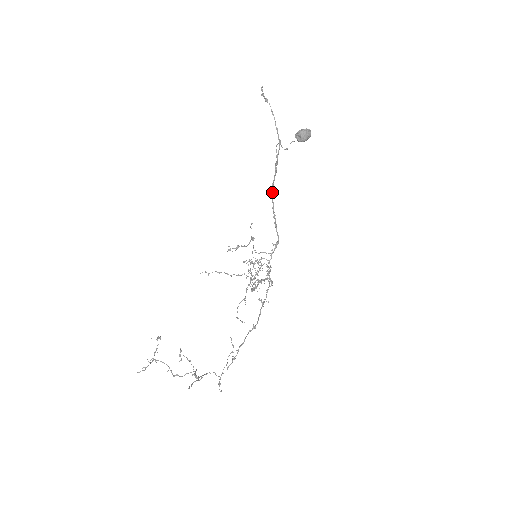
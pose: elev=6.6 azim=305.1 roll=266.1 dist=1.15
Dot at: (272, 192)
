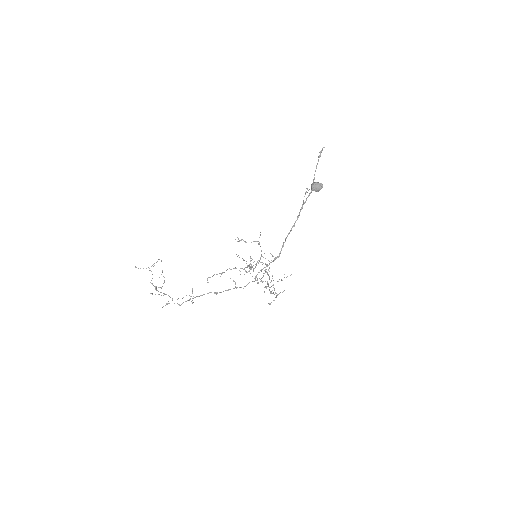
Dot at: (295, 222)
